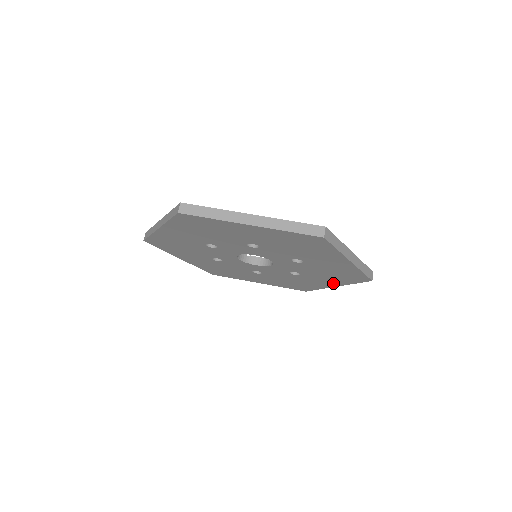
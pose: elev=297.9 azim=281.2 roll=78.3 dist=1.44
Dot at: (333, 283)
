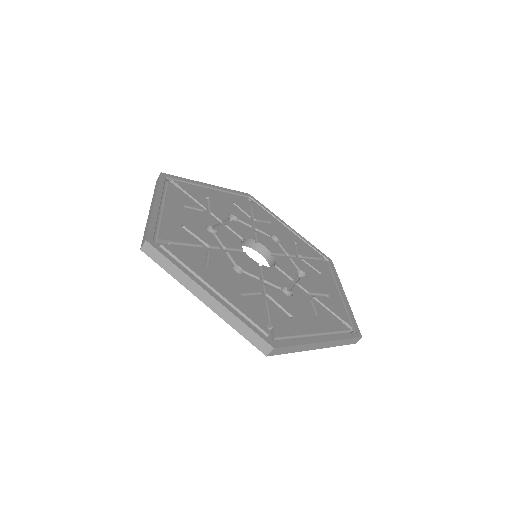
Dot at: occluded
